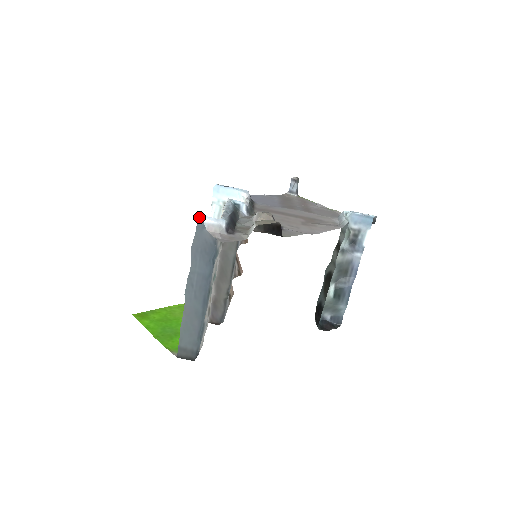
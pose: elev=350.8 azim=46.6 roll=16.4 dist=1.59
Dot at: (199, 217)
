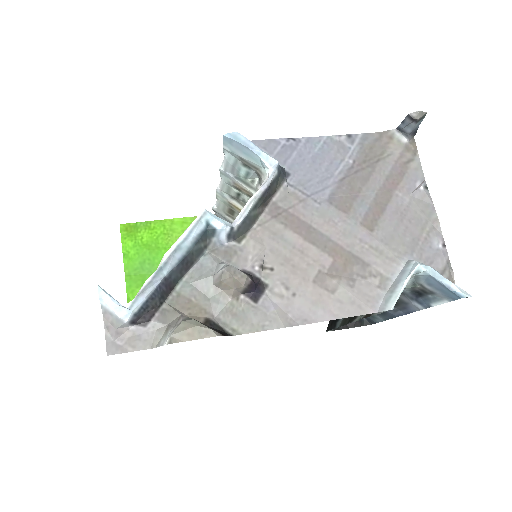
Dot at: occluded
